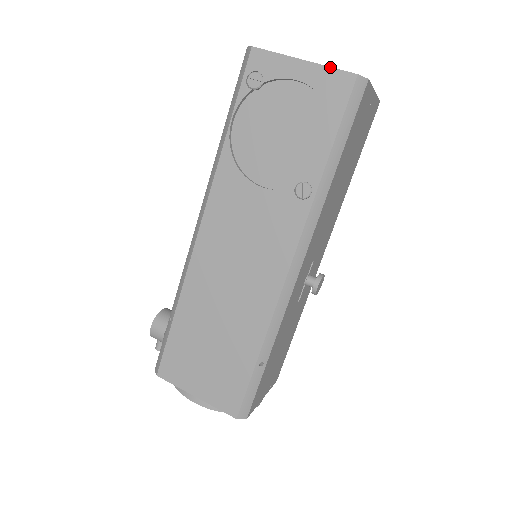
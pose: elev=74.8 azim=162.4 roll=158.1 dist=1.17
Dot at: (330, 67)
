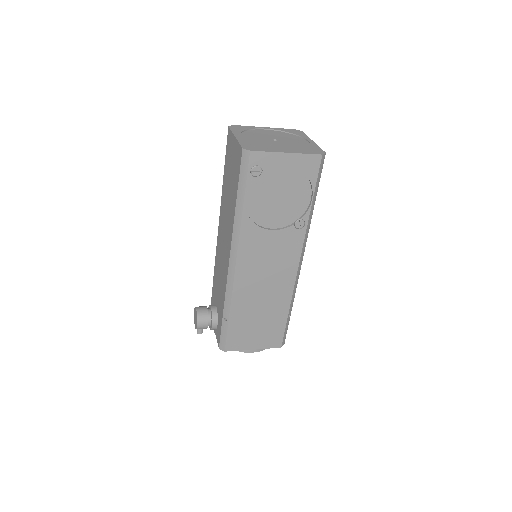
Dot at: (305, 154)
